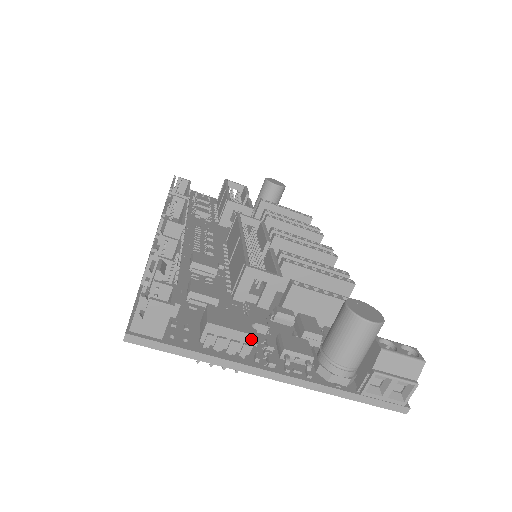
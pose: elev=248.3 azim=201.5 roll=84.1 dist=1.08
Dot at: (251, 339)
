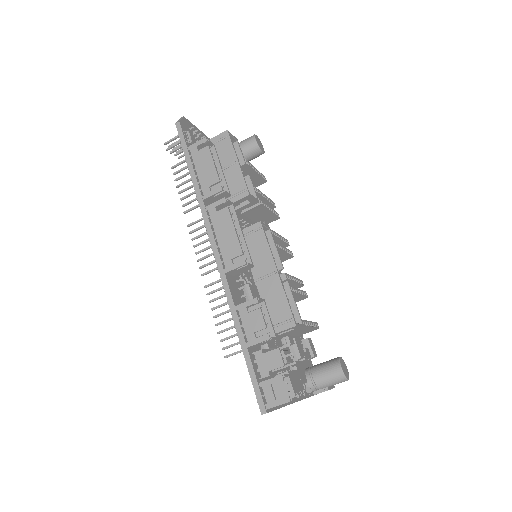
Dot at: occluded
